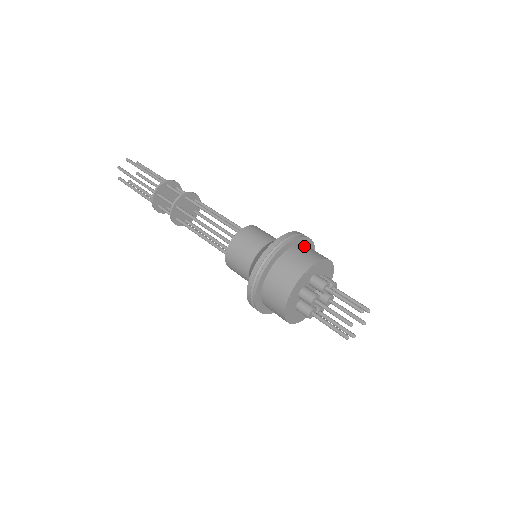
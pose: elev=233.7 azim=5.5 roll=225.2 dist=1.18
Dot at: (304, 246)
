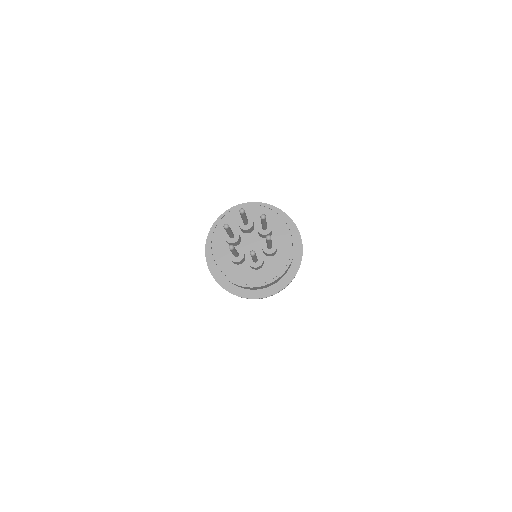
Dot at: occluded
